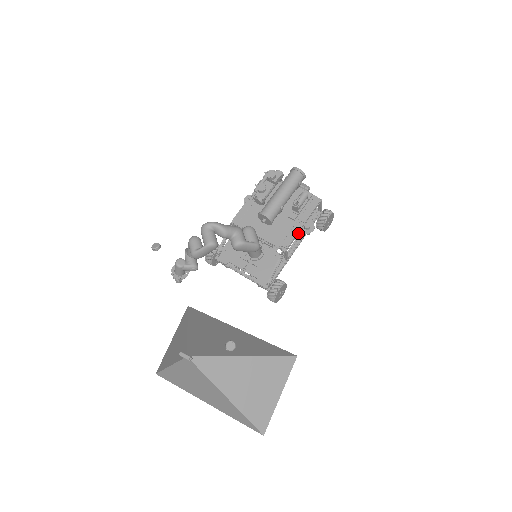
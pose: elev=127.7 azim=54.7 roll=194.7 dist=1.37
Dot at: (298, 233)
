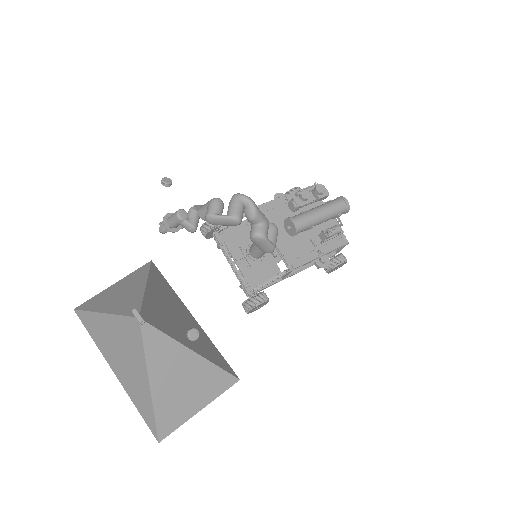
Dot at: (311, 261)
